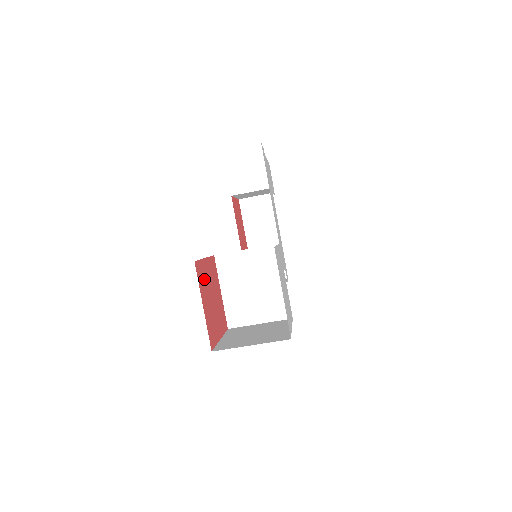
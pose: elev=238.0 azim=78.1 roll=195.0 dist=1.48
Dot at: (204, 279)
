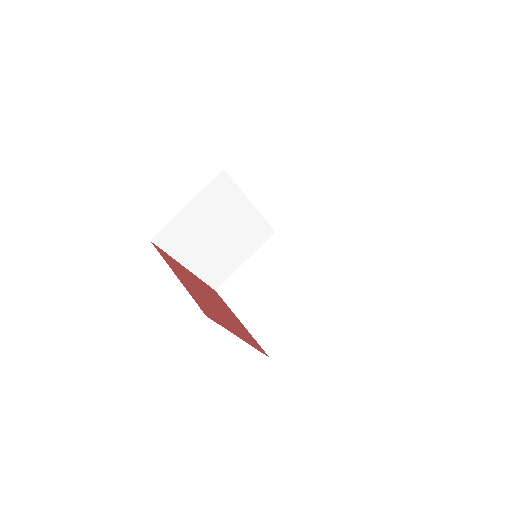
Dot at: (182, 272)
